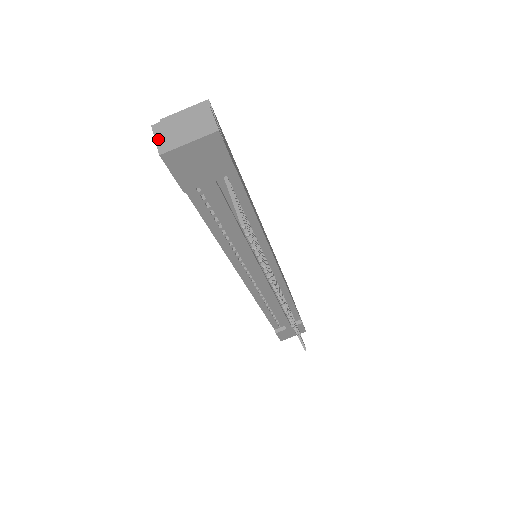
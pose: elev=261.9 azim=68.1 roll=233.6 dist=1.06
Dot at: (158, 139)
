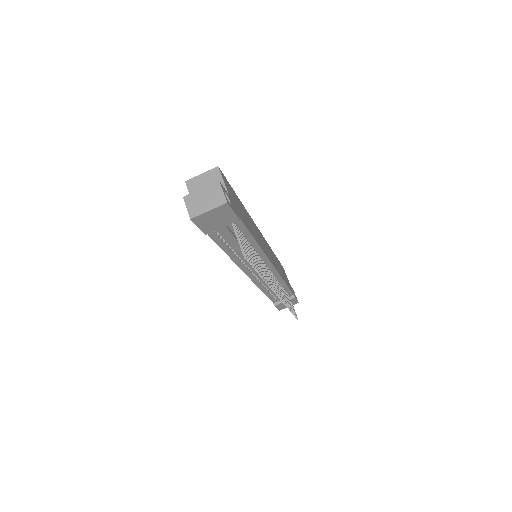
Dot at: (188, 207)
